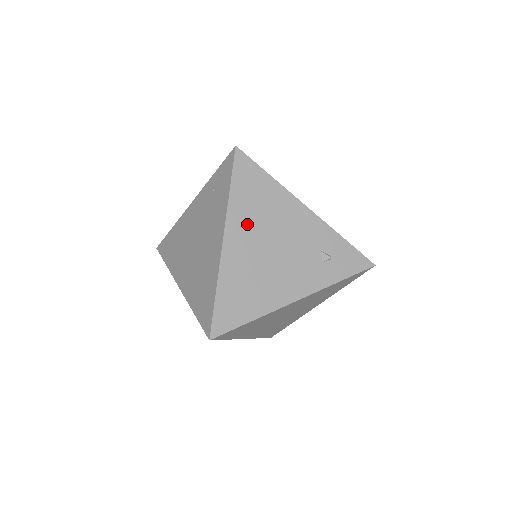
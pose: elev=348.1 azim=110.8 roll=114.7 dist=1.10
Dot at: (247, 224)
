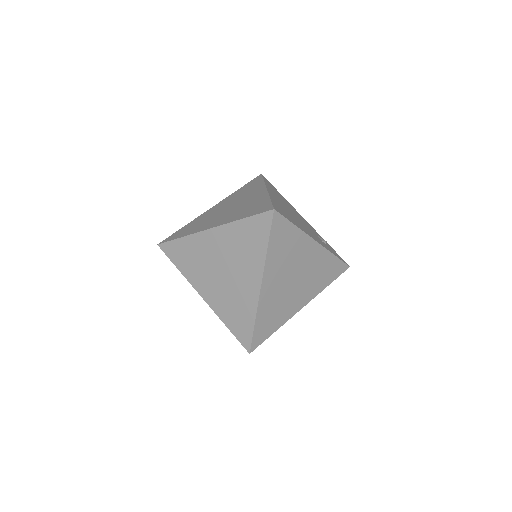
Dot at: (277, 196)
